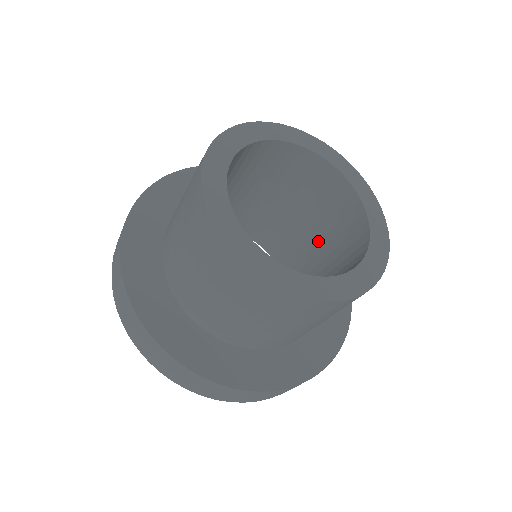
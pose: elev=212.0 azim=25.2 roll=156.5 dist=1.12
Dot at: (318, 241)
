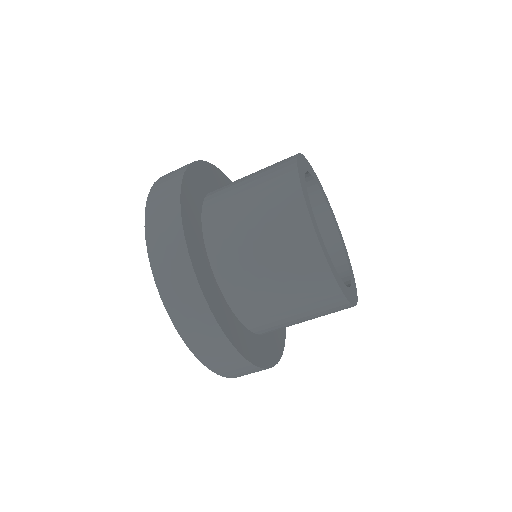
Dot at: occluded
